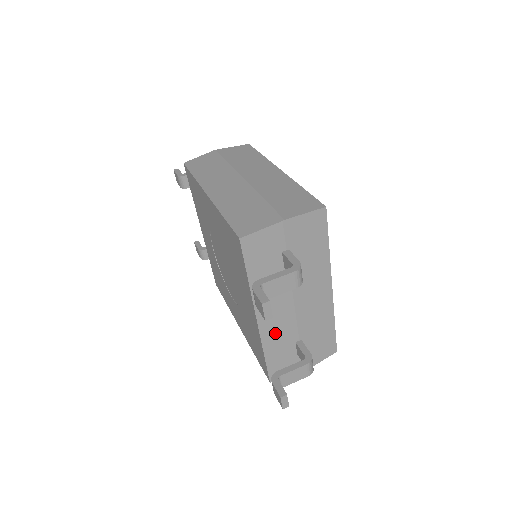
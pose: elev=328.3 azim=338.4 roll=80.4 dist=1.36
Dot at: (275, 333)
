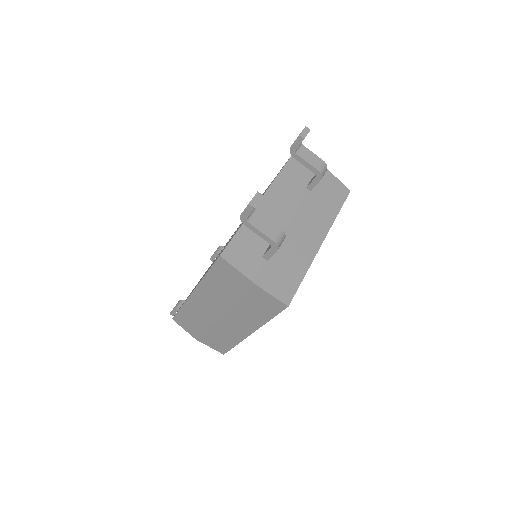
Dot at: occluded
